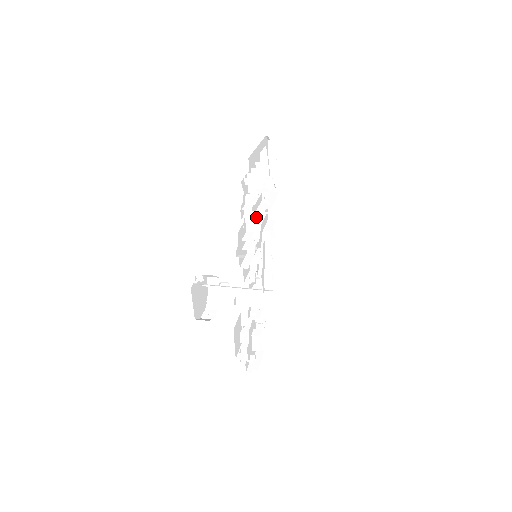
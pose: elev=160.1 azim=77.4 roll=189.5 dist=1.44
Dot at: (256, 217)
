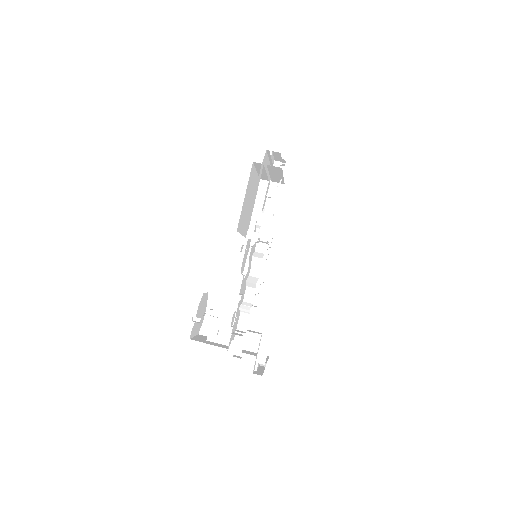
Dot at: (249, 330)
